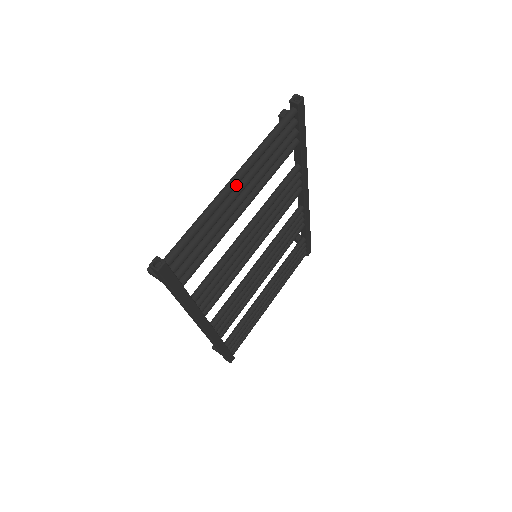
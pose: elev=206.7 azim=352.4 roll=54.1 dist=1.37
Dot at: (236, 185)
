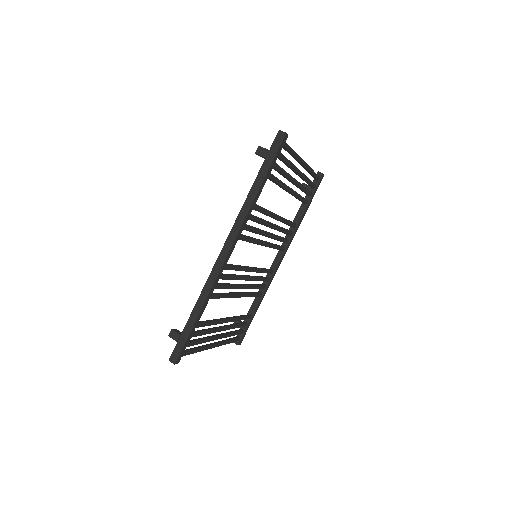
Dot at: (304, 163)
